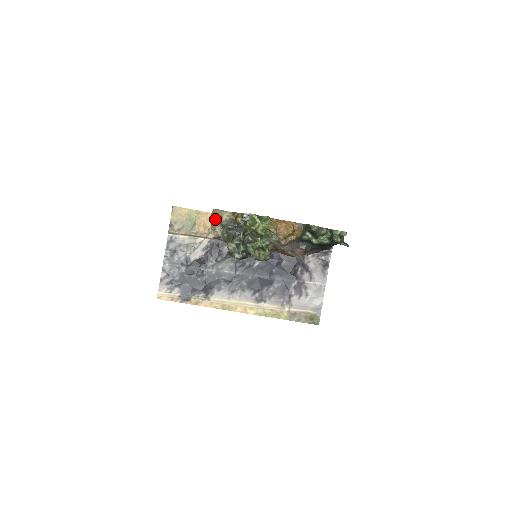
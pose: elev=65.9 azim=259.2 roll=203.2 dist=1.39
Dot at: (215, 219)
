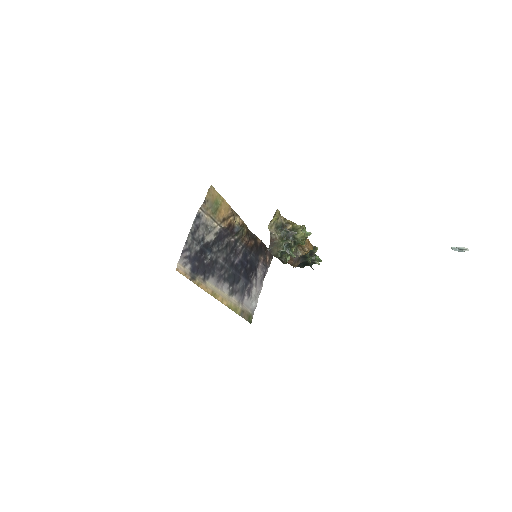
Dot at: (277, 218)
